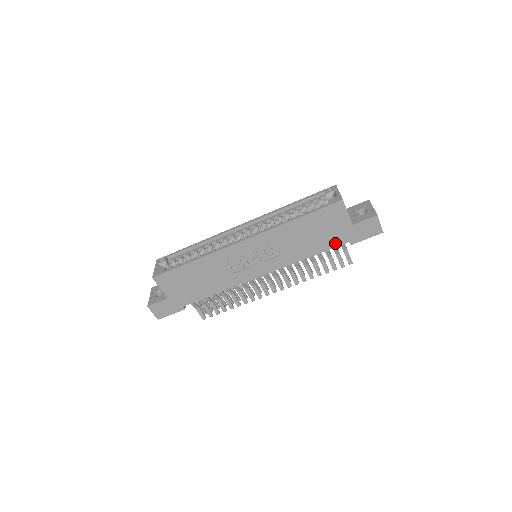
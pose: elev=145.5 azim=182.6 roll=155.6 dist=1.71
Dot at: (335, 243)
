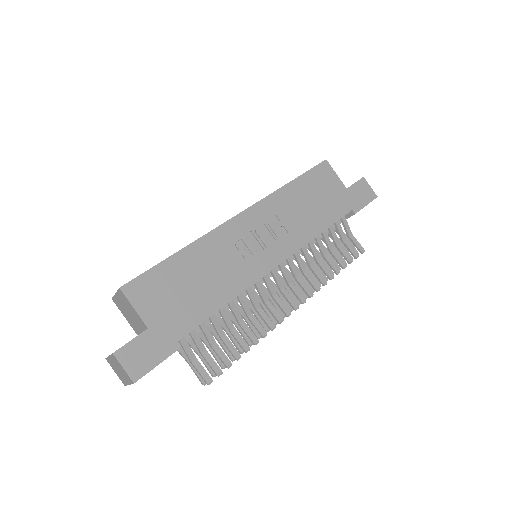
Dot at: (339, 212)
